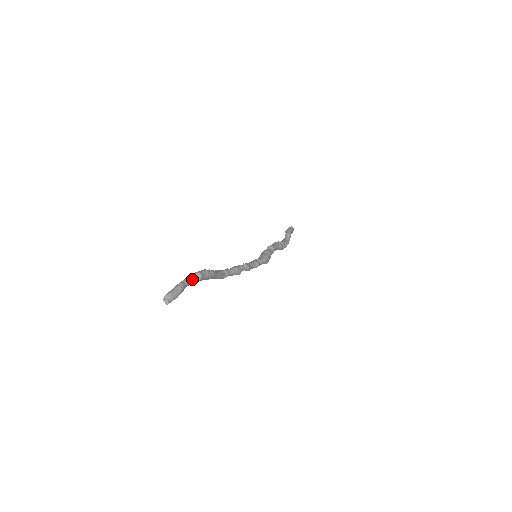
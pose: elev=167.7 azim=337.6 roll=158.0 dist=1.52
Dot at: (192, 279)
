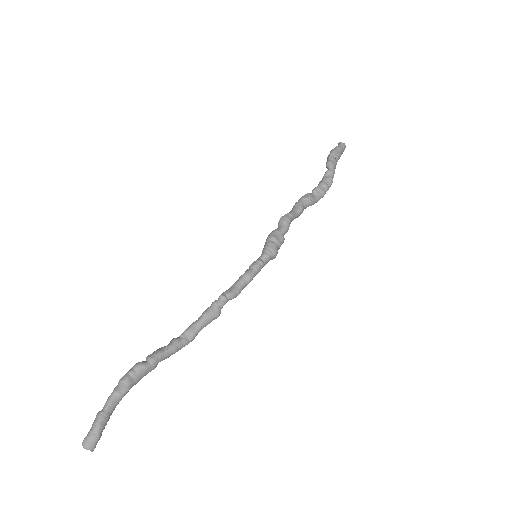
Dot at: (115, 395)
